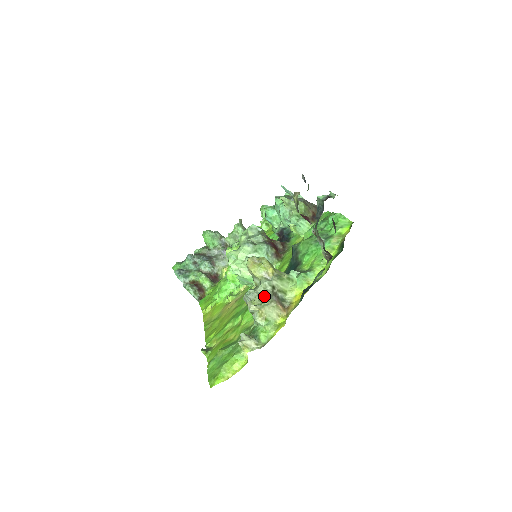
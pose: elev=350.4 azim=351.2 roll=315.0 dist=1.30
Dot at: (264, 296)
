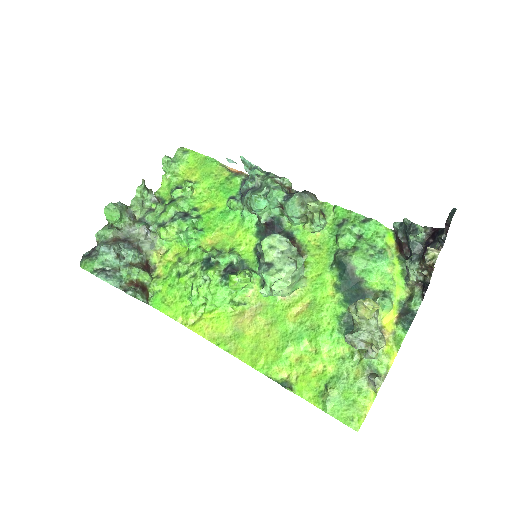
Dot at: (376, 334)
